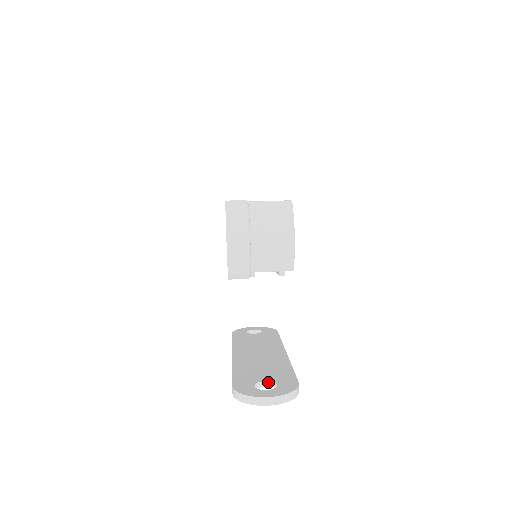
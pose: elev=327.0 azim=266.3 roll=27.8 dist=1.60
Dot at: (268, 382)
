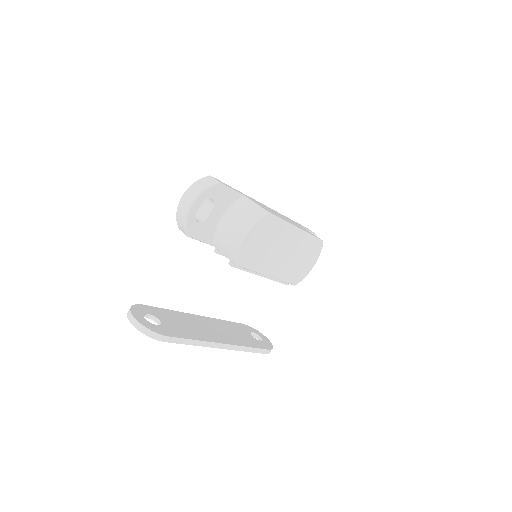
Dot at: (160, 322)
